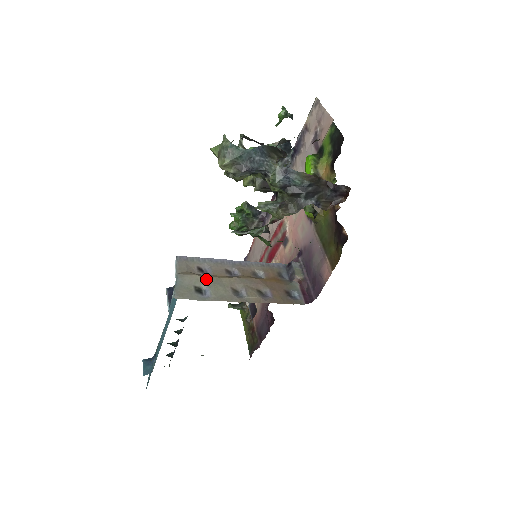
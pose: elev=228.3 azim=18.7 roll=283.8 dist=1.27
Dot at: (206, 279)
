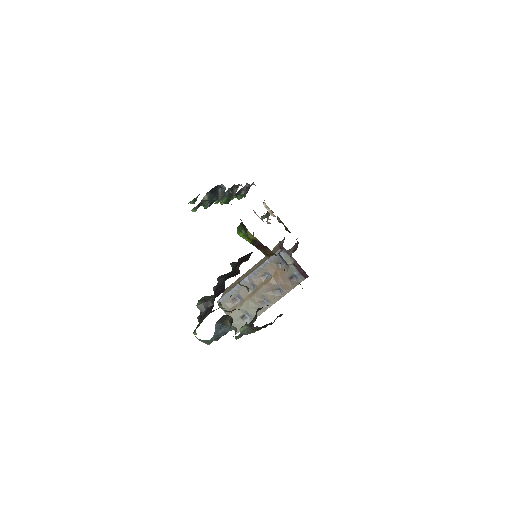
Dot at: (242, 308)
